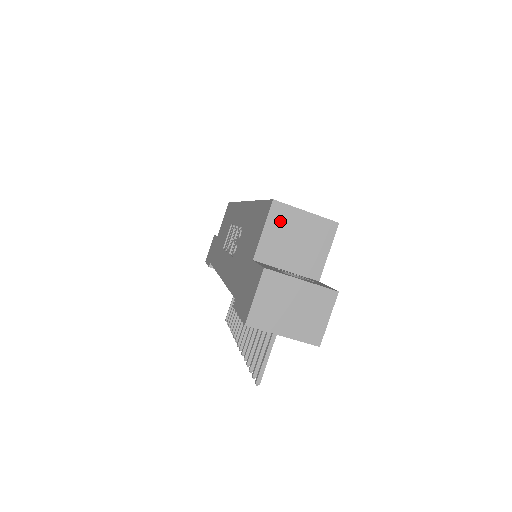
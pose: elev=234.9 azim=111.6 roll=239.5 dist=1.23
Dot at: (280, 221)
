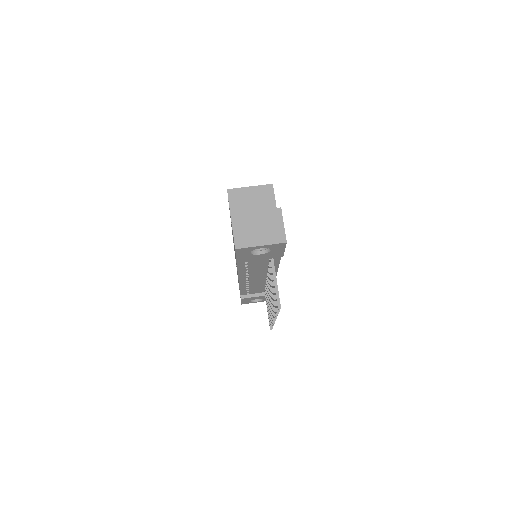
Dot at: (237, 199)
